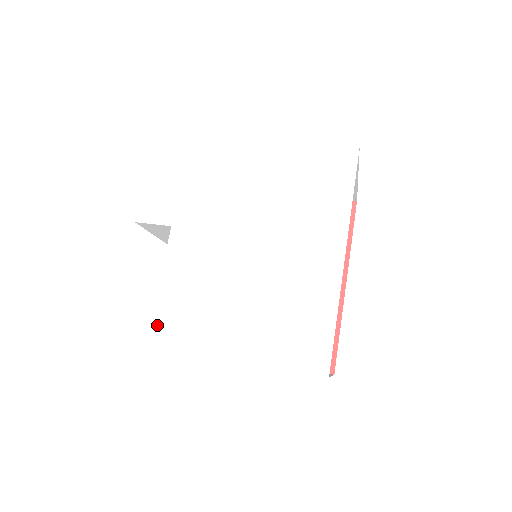
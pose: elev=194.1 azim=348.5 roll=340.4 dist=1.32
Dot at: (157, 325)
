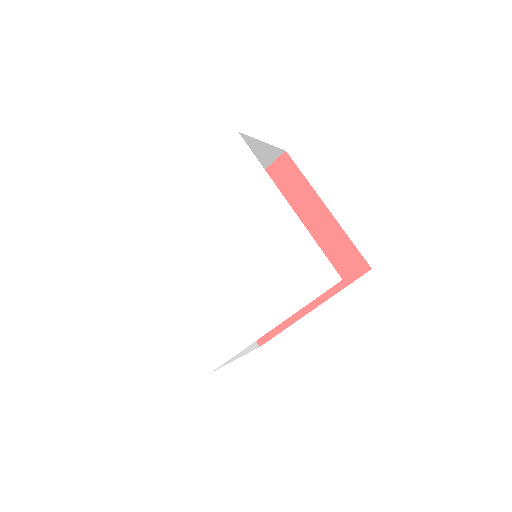
Dot at: (155, 260)
